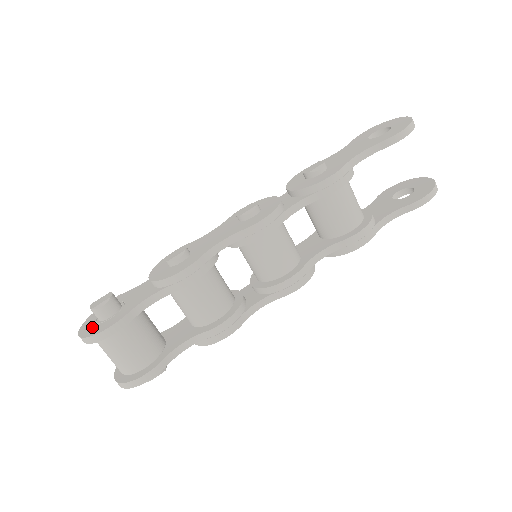
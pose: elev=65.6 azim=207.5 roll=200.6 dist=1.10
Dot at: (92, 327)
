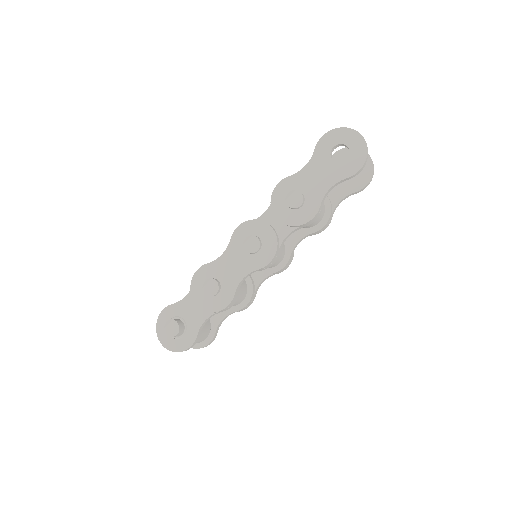
Dot at: (172, 342)
